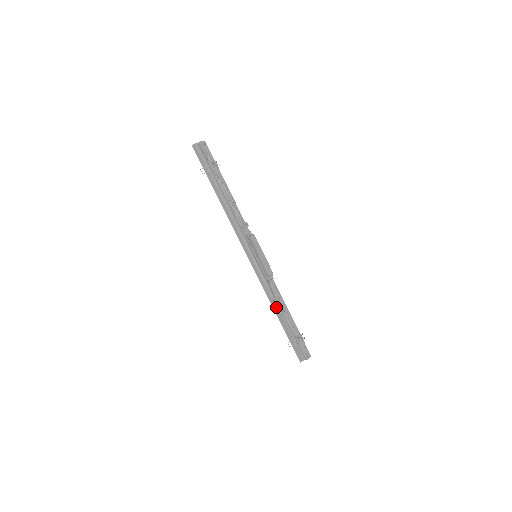
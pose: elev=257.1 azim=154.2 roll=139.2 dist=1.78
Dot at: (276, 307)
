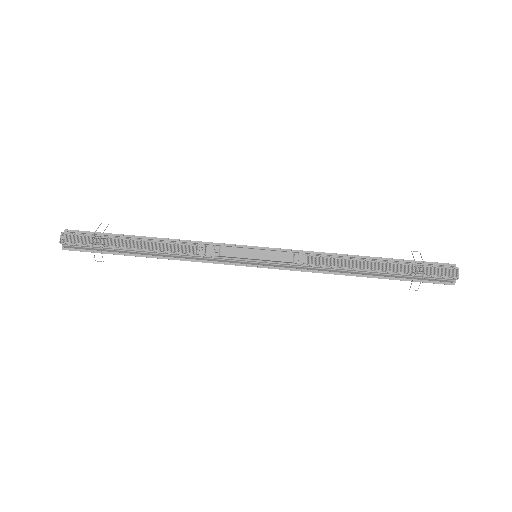
Dot at: (347, 272)
